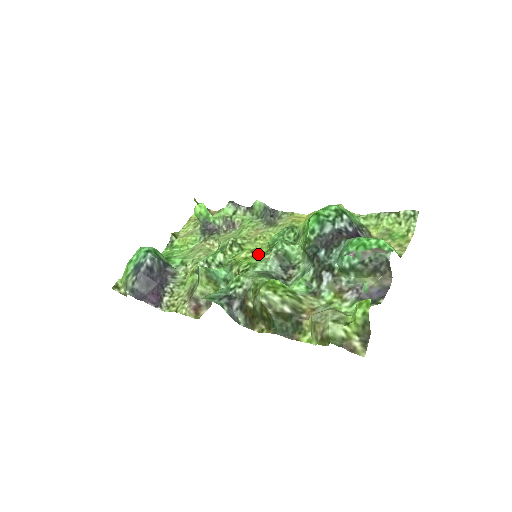
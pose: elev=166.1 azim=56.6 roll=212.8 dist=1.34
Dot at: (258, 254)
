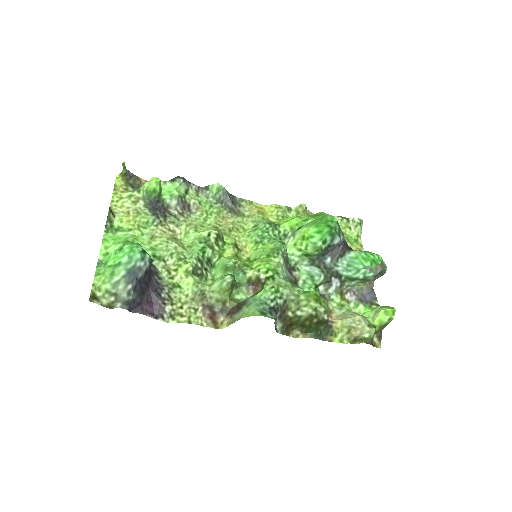
Dot at: (241, 249)
